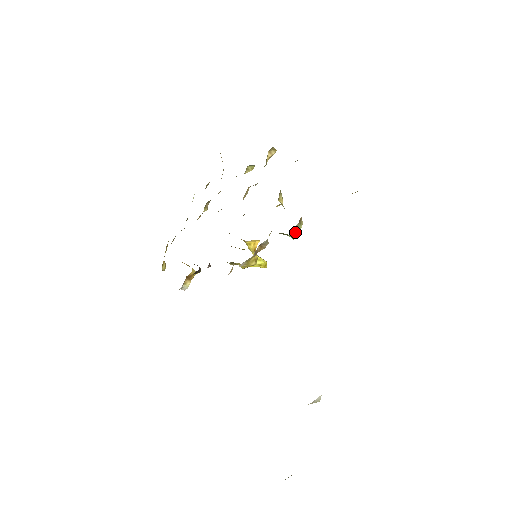
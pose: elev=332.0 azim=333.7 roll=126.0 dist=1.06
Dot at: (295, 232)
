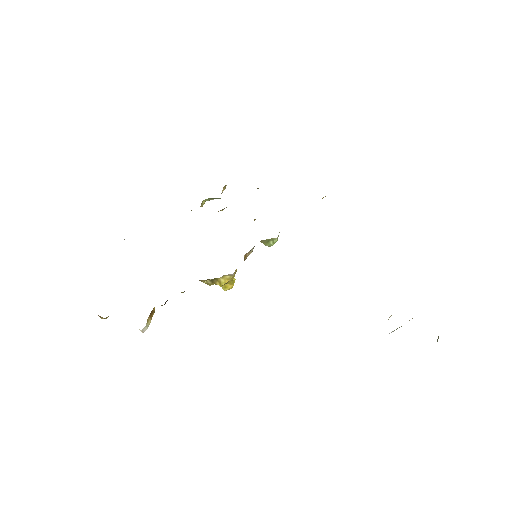
Dot at: (278, 236)
